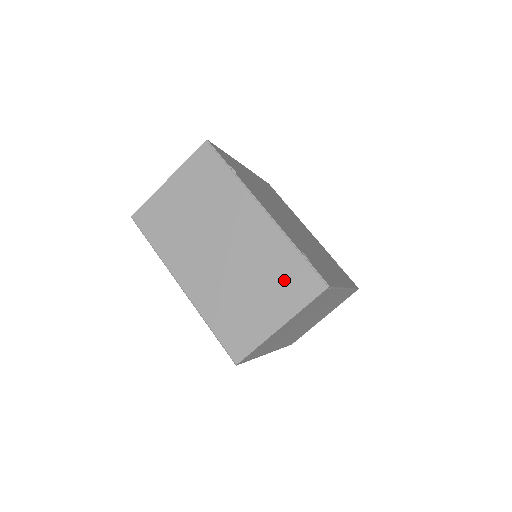
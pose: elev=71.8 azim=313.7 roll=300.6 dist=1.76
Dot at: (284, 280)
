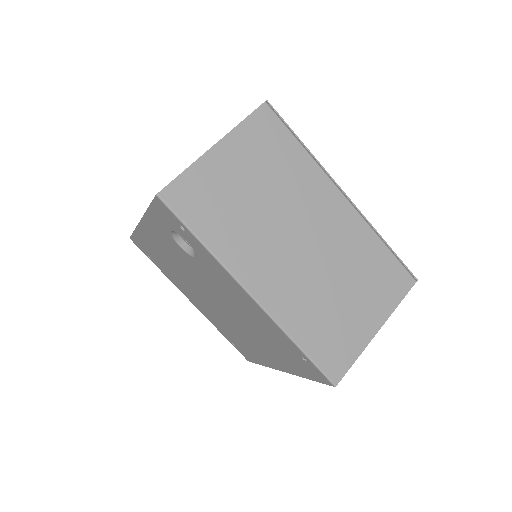
Dot at: (376, 277)
